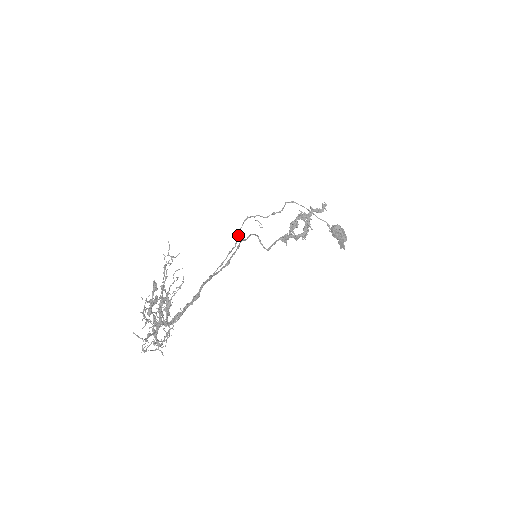
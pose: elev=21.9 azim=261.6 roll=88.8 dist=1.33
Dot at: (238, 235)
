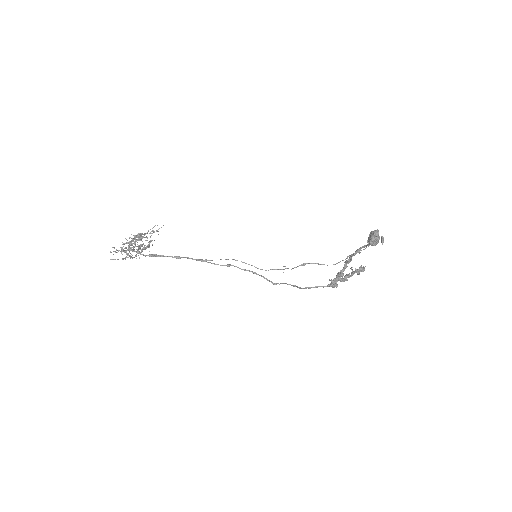
Dot at: occluded
